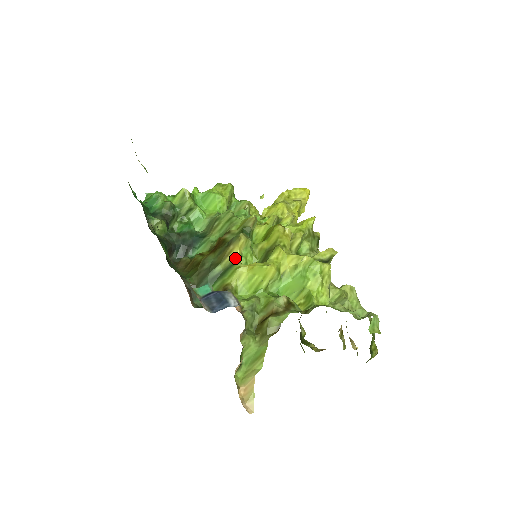
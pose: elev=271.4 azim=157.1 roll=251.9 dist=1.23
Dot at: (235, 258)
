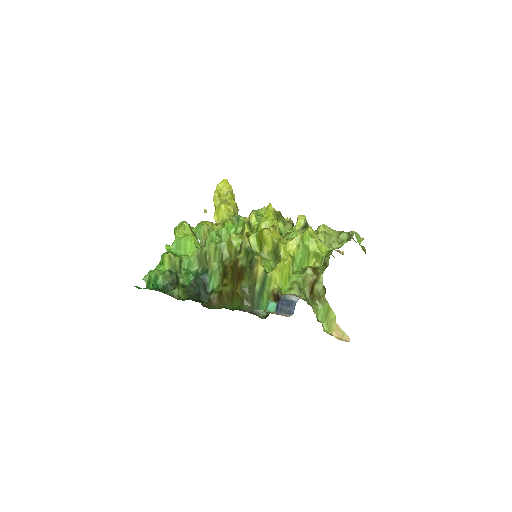
Dot at: (263, 272)
